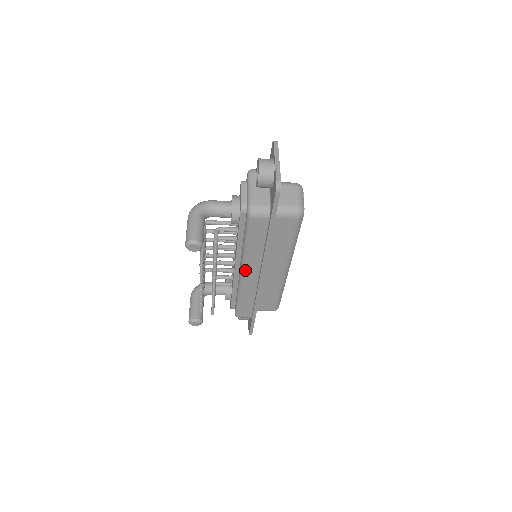
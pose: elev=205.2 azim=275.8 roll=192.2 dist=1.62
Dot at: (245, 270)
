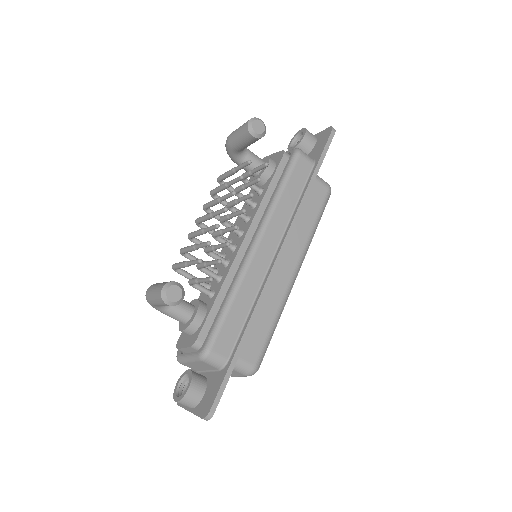
Dot at: (263, 236)
